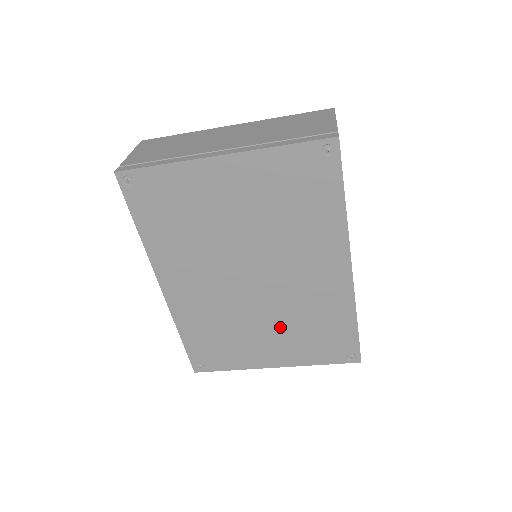
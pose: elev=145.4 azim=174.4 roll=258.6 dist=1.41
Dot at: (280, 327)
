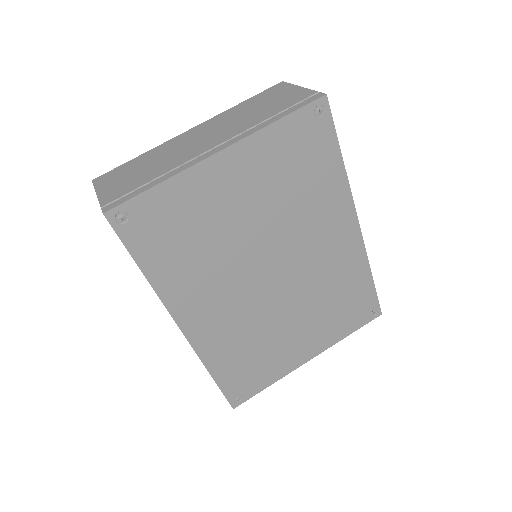
Dot at: (307, 314)
